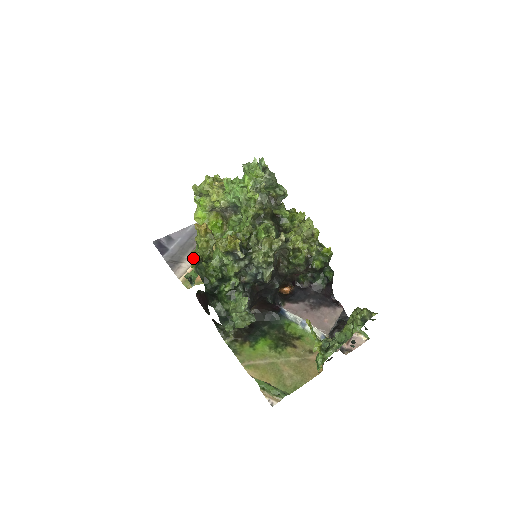
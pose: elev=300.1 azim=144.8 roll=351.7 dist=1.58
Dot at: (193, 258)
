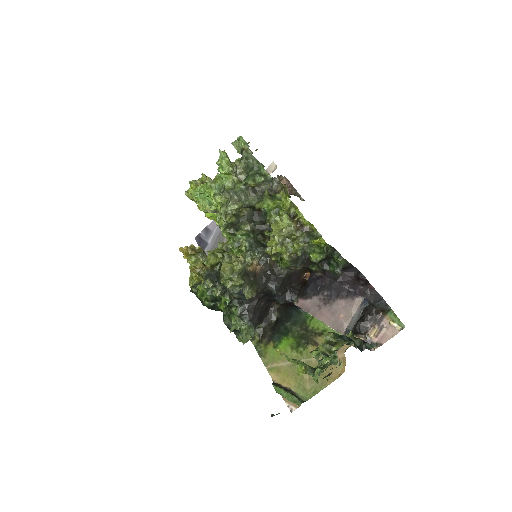
Dot at: occluded
